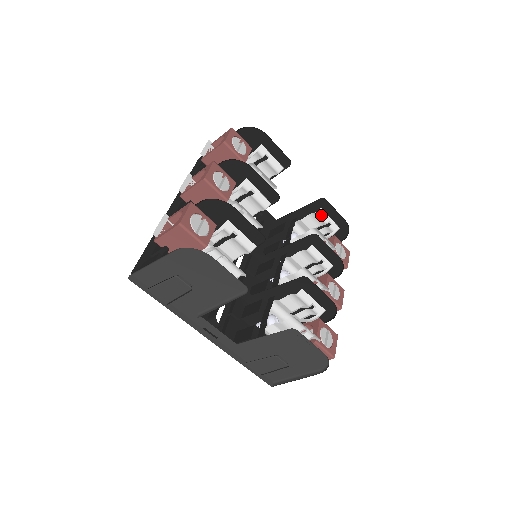
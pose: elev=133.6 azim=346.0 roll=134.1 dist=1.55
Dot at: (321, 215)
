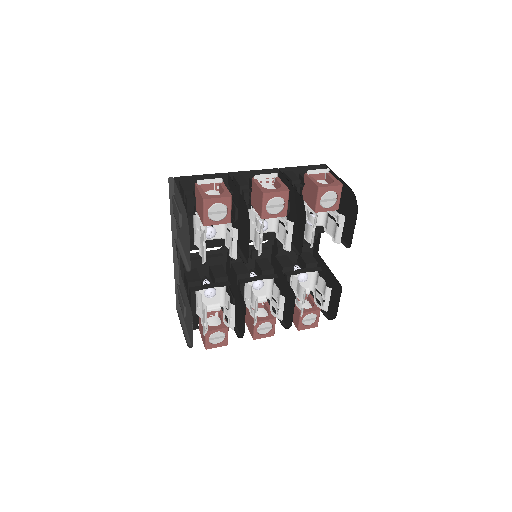
Dot at: (327, 291)
